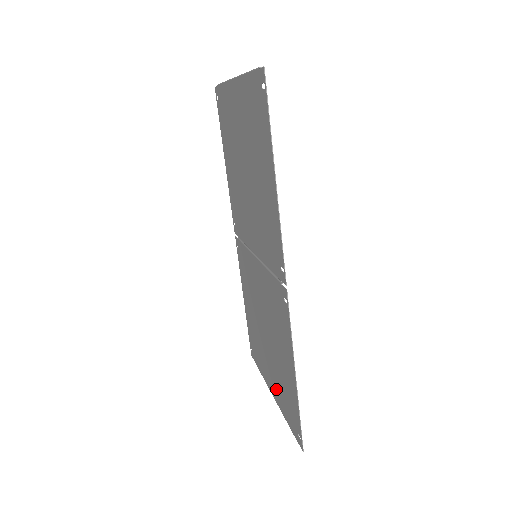
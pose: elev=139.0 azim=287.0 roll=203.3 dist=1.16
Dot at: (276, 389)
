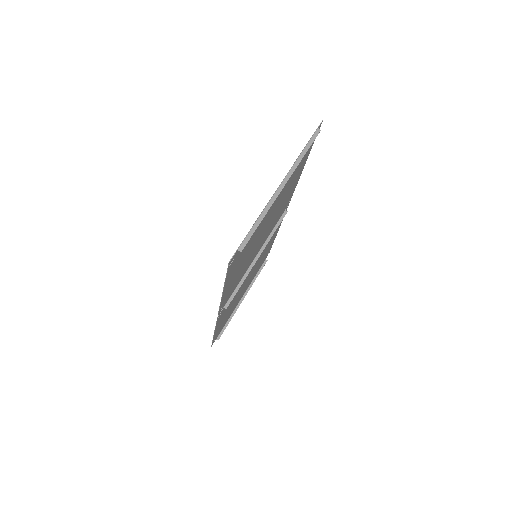
Dot at: occluded
